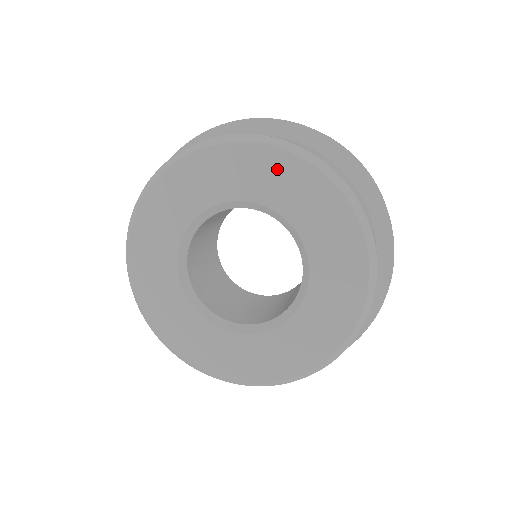
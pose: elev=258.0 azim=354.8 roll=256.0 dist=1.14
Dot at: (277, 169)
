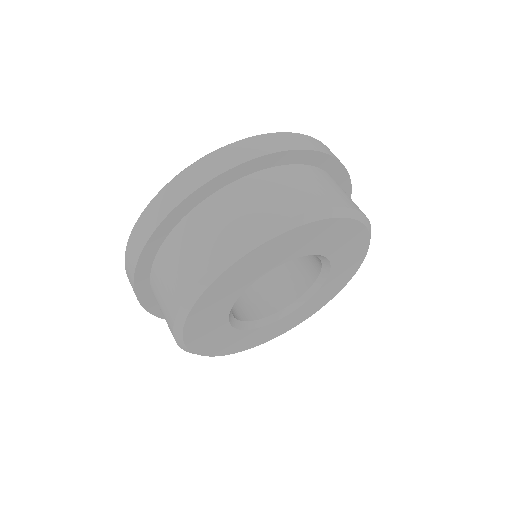
Dot at: (355, 242)
